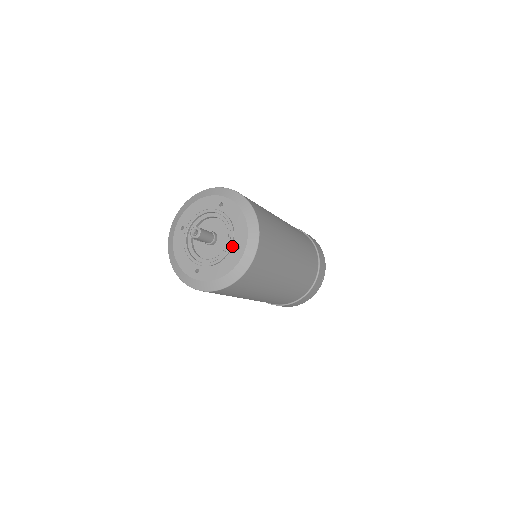
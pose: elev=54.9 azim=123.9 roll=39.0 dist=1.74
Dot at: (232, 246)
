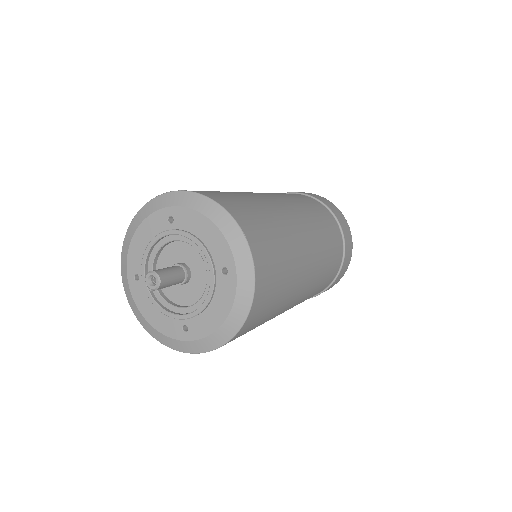
Dot at: (215, 272)
